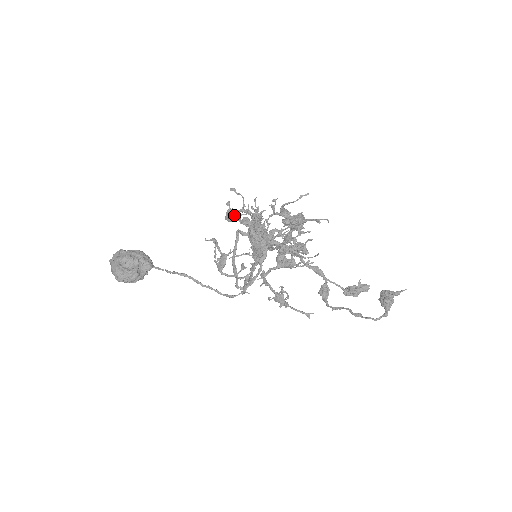
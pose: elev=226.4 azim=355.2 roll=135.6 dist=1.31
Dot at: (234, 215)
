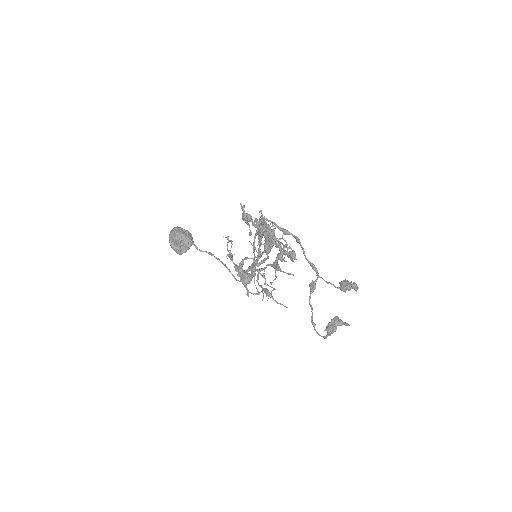
Dot at: (245, 220)
